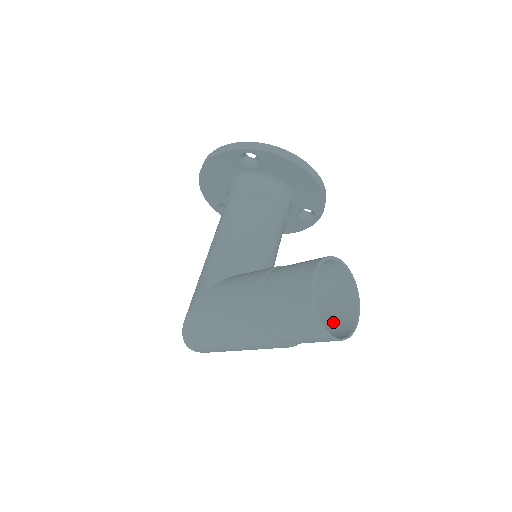
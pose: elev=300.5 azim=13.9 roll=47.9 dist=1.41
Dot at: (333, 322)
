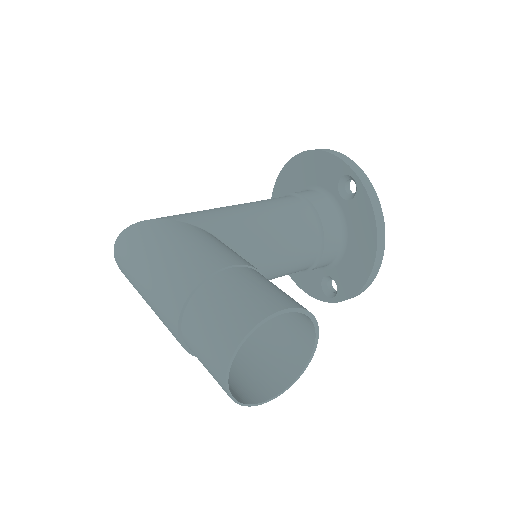
Dot at: (243, 377)
